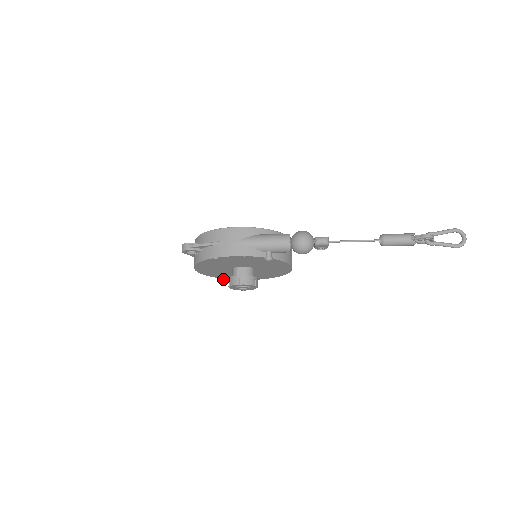
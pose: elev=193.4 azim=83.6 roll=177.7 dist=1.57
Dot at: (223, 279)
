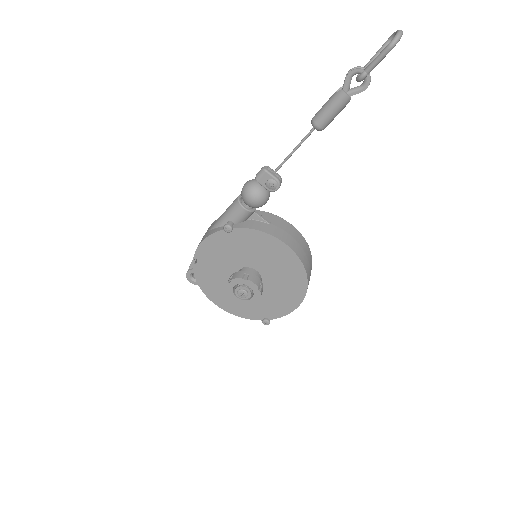
Dot at: (264, 319)
